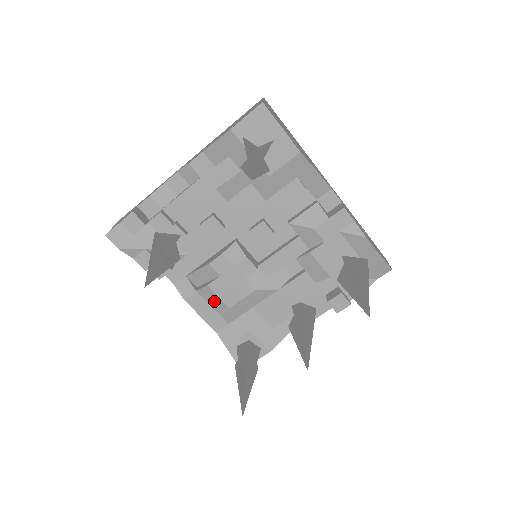
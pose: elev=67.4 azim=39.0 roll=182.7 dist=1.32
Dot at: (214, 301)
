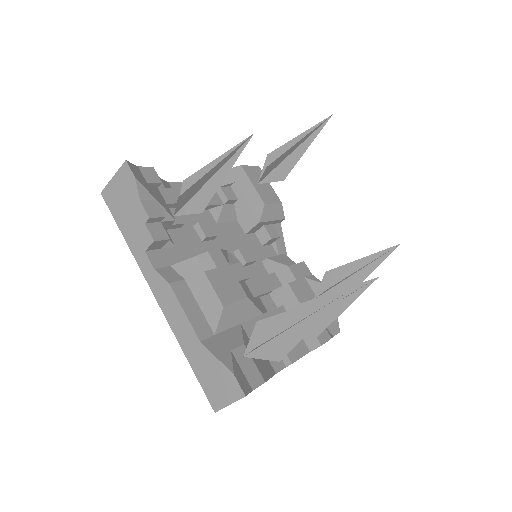
Dot at: (205, 295)
